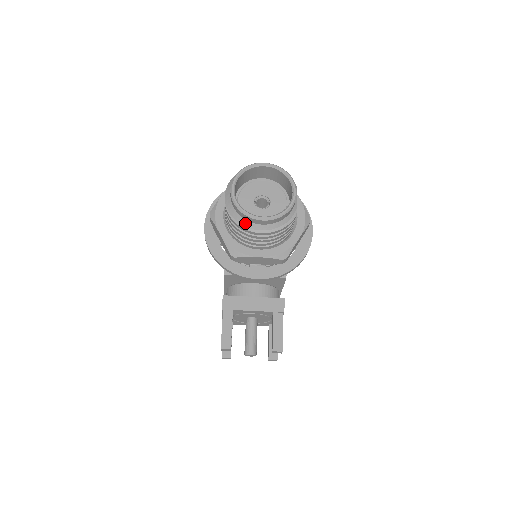
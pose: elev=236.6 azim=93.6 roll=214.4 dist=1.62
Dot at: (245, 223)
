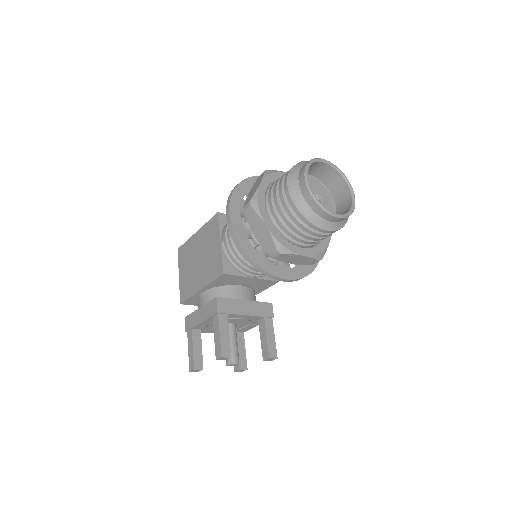
Dot at: (316, 218)
